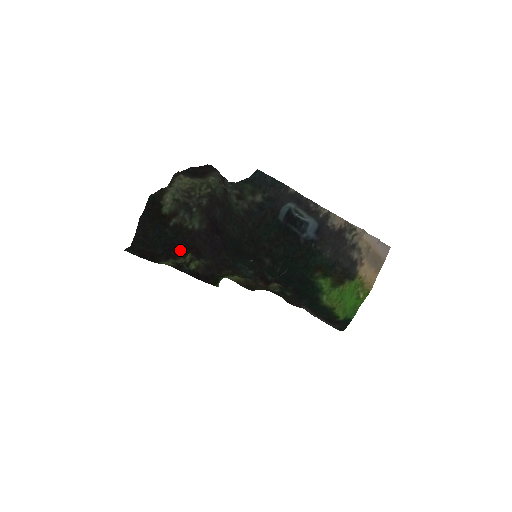
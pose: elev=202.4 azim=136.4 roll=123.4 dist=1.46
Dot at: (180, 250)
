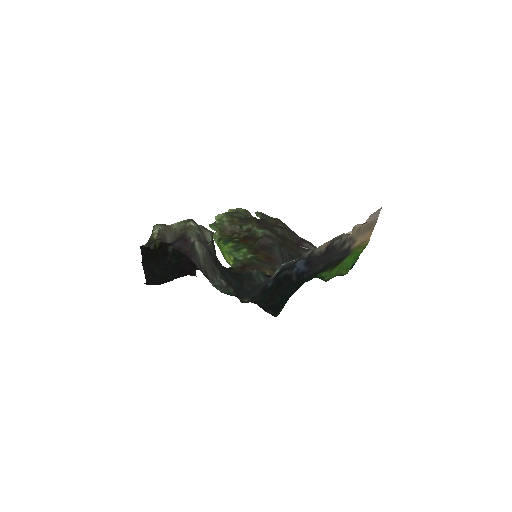
Dot at: (188, 272)
